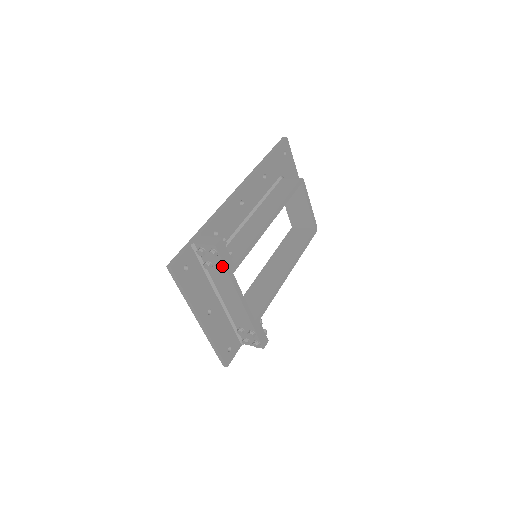
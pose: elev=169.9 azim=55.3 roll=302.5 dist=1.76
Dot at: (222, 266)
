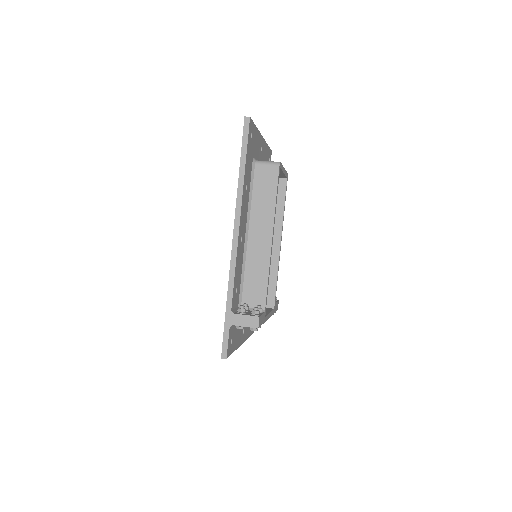
Dot at: occluded
